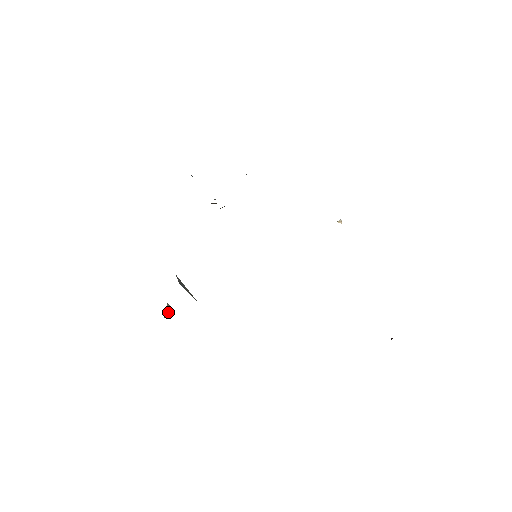
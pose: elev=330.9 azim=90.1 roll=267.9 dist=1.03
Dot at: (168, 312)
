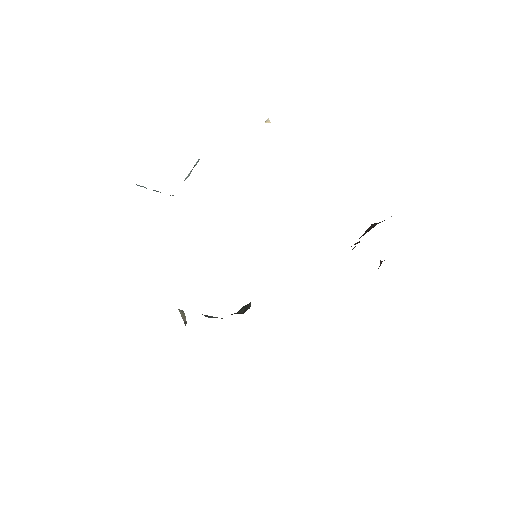
Dot at: (185, 318)
